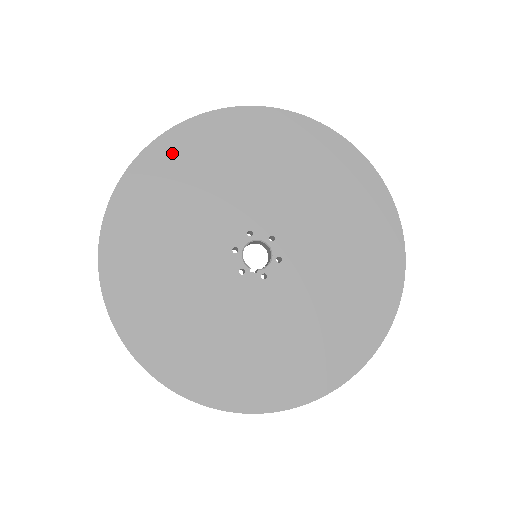
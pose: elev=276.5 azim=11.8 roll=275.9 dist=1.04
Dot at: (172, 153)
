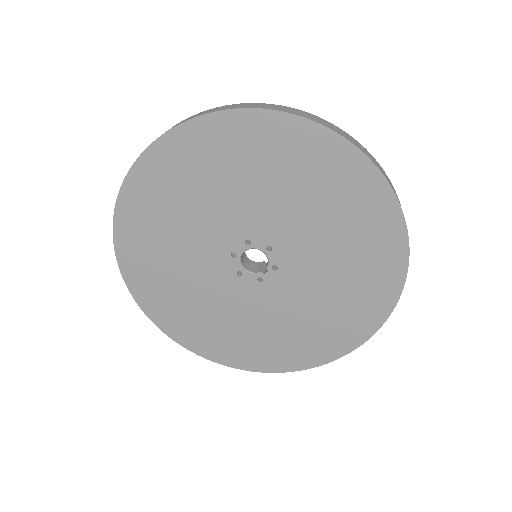
Dot at: (137, 267)
